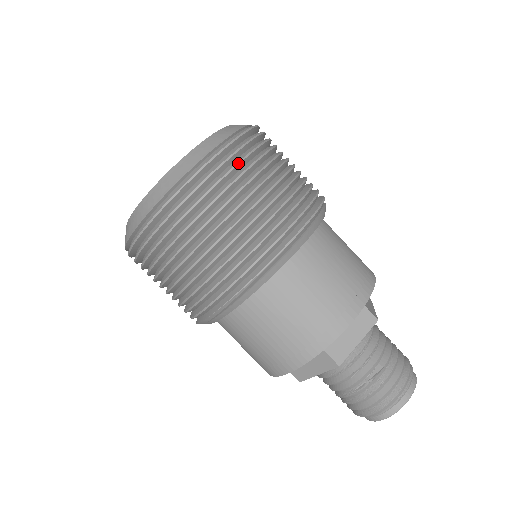
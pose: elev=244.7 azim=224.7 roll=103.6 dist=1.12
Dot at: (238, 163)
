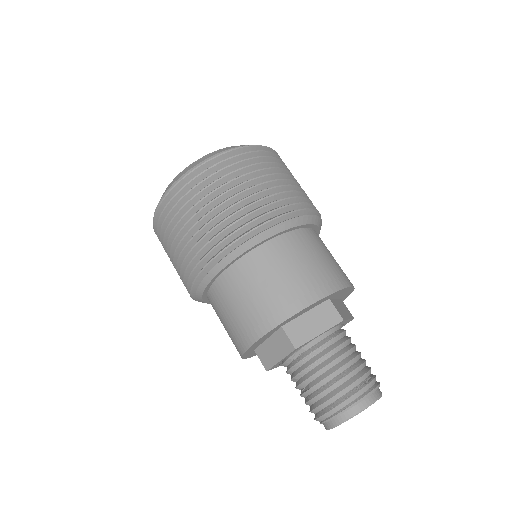
Dot at: (172, 208)
